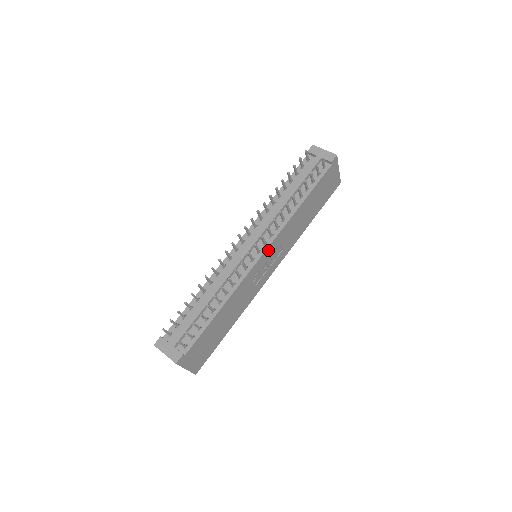
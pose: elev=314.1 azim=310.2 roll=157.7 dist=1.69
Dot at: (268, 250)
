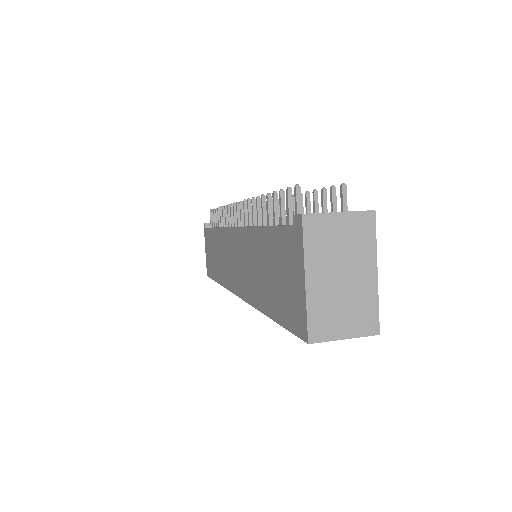
Dot at: occluded
